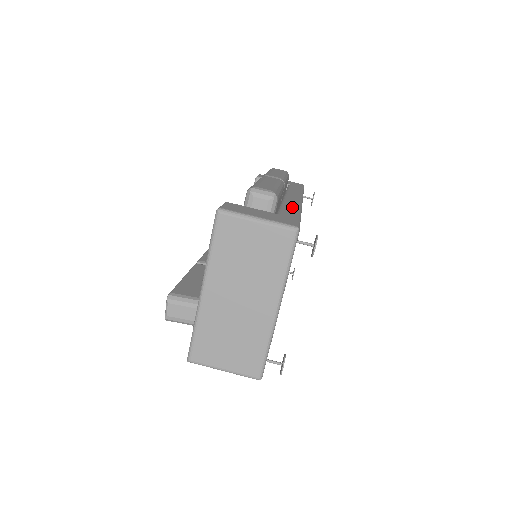
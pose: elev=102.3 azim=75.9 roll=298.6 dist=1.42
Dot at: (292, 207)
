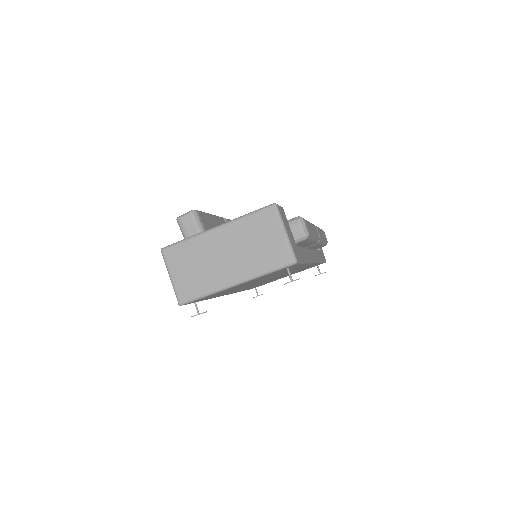
Dot at: occluded
